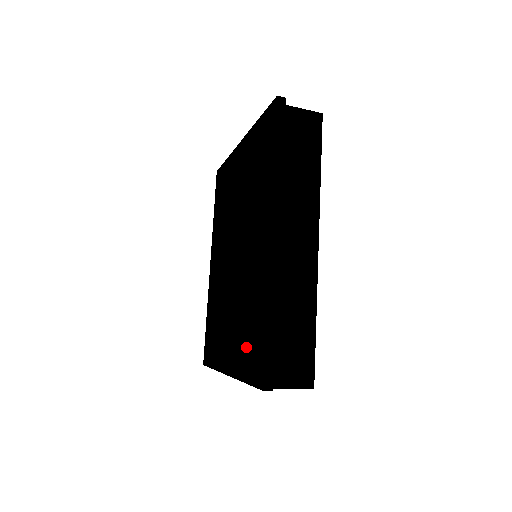
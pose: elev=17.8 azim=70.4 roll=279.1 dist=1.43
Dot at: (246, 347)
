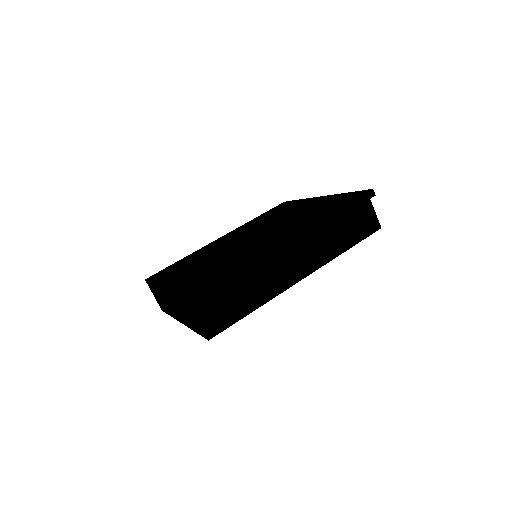
Dot at: (201, 279)
